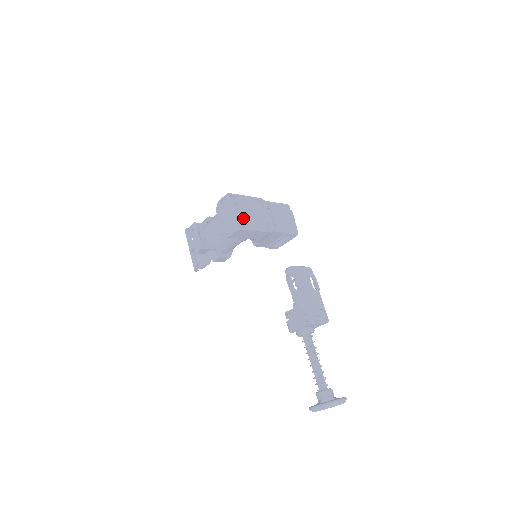
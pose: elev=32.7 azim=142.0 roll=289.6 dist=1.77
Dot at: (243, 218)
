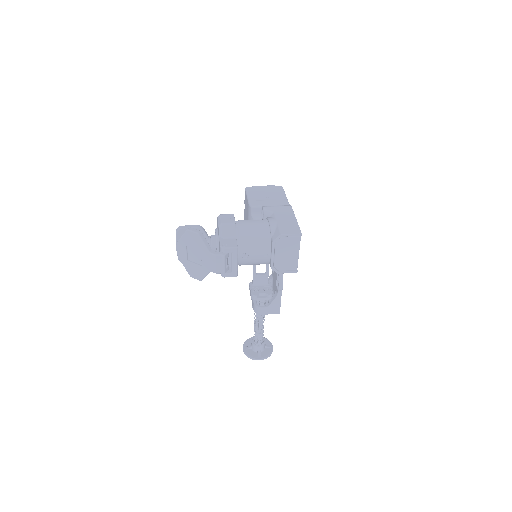
Dot at: occluded
